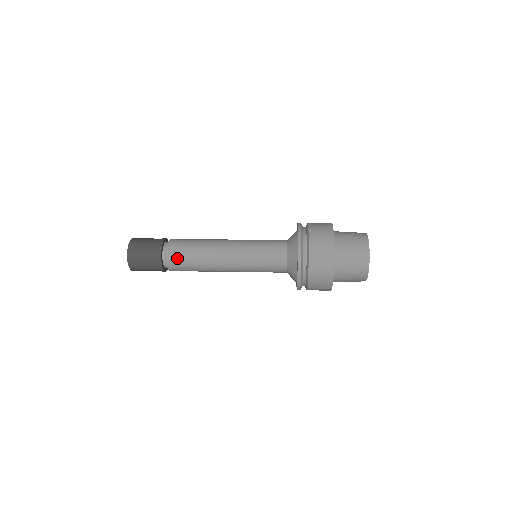
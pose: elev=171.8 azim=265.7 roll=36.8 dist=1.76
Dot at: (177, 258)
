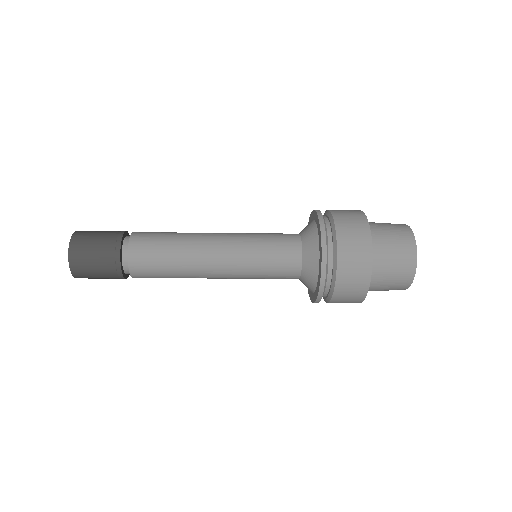
Dot at: (144, 267)
